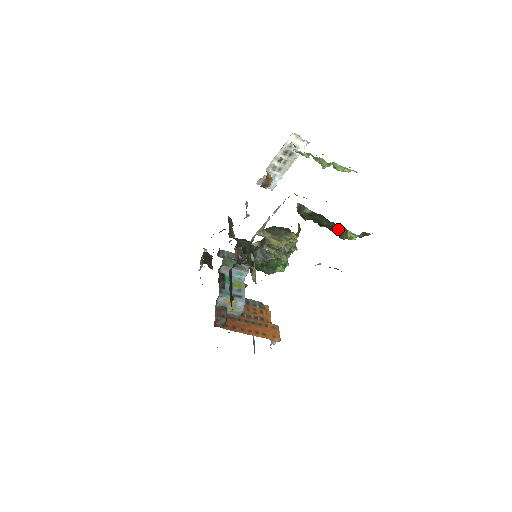
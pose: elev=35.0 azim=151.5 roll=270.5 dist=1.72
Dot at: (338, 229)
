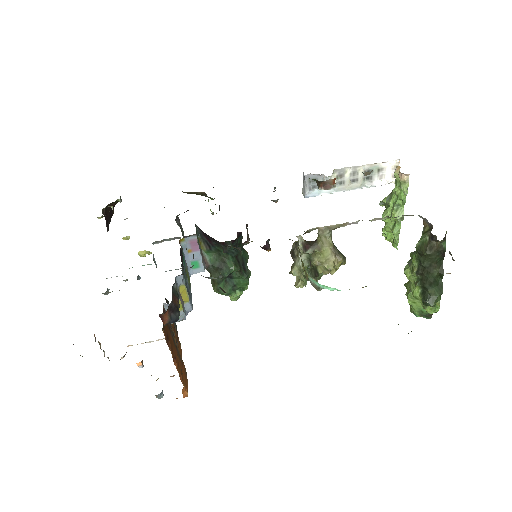
Dot at: (437, 290)
